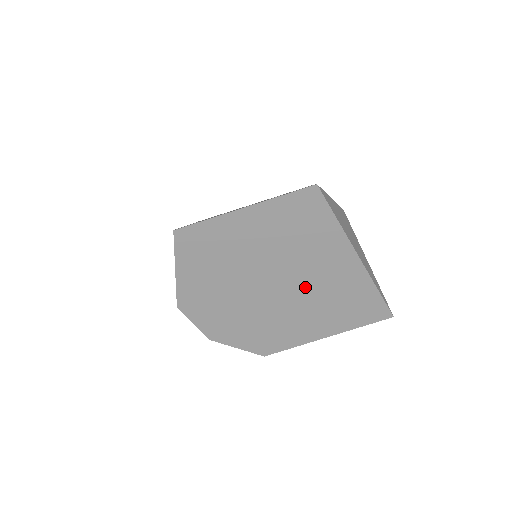
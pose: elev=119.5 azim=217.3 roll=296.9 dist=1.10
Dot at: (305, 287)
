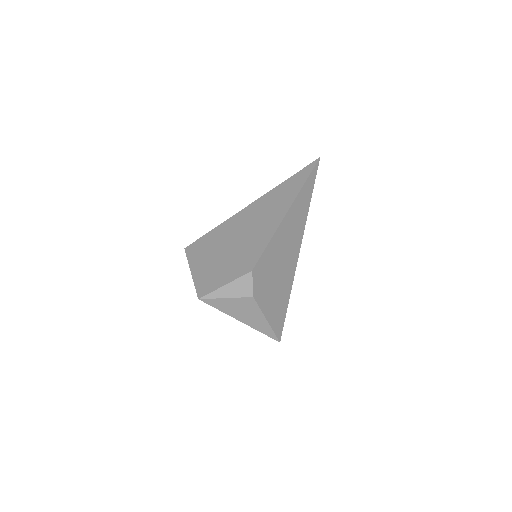
Dot at: occluded
